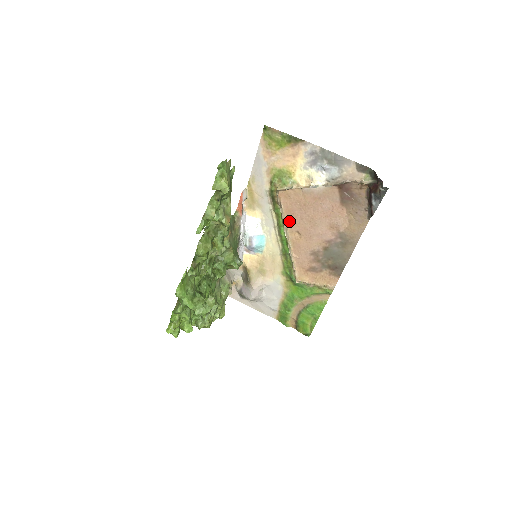
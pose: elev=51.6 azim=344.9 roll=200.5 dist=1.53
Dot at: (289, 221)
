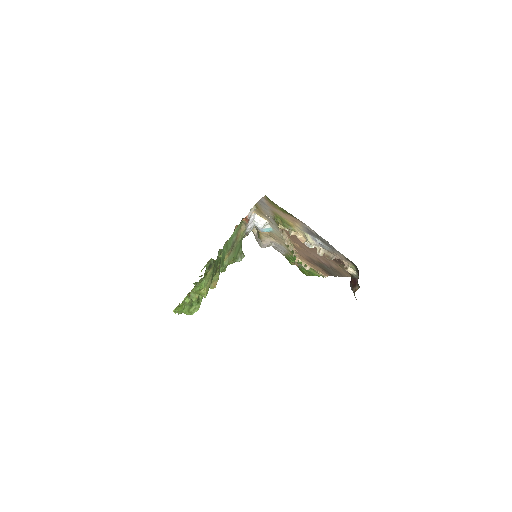
Dot at: (291, 237)
